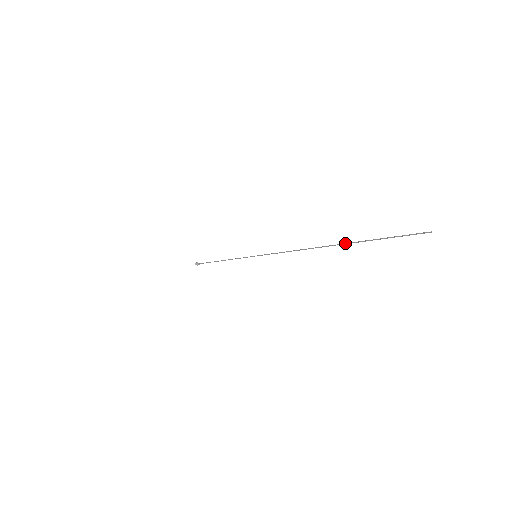
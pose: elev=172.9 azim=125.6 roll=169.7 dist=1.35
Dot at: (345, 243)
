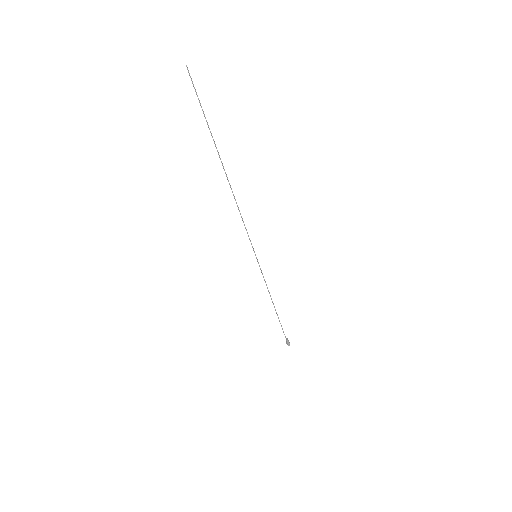
Dot at: (216, 148)
